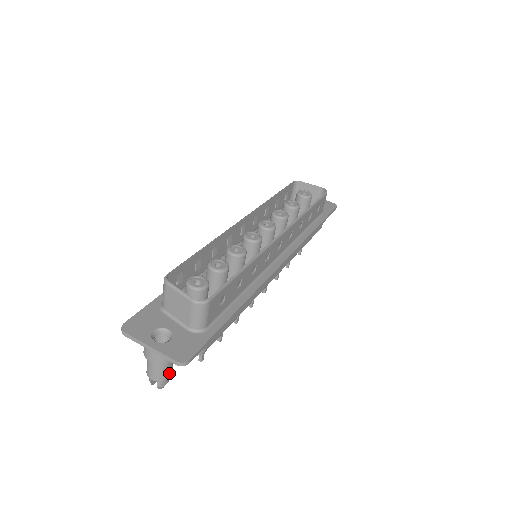
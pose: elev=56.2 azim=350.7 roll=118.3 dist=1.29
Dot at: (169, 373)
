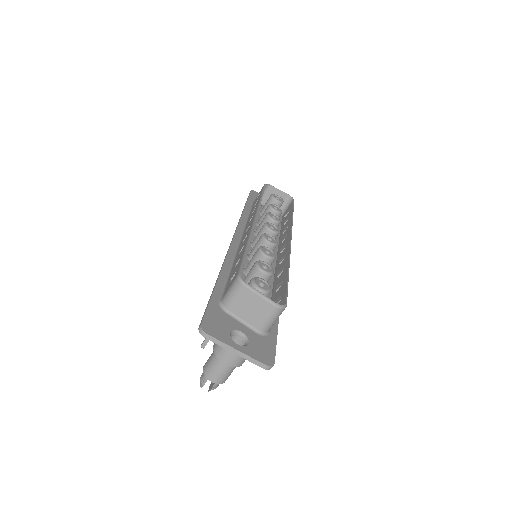
Dot at: (229, 375)
